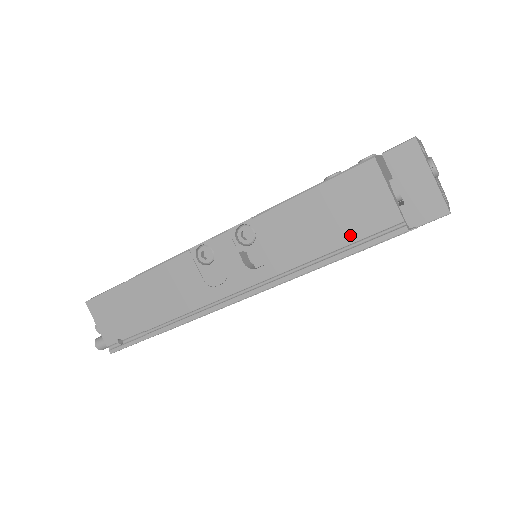
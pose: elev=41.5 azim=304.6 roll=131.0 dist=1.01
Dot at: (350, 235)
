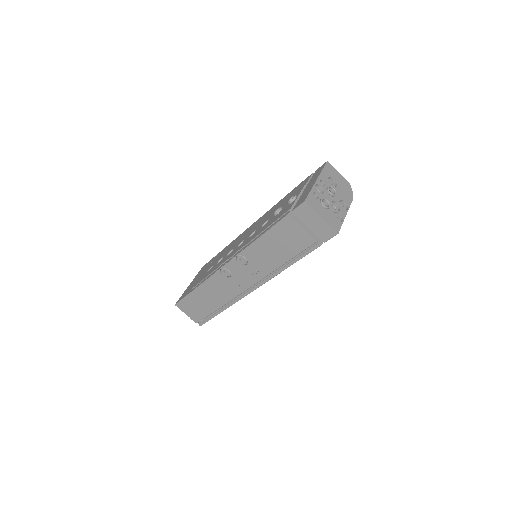
Dot at: (294, 252)
